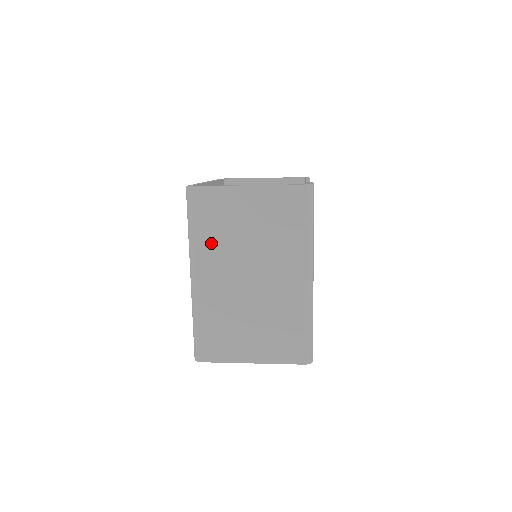
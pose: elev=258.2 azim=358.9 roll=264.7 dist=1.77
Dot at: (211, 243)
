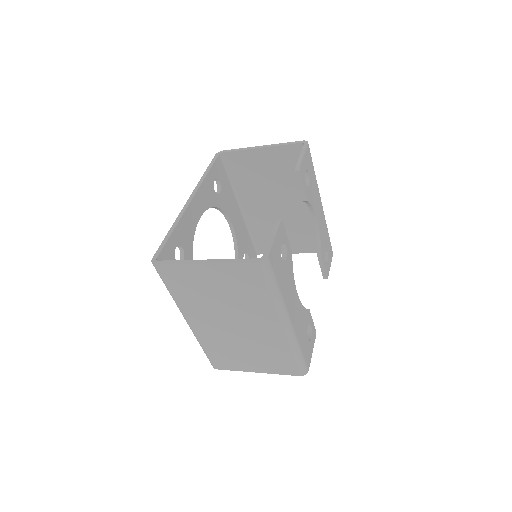
Dot at: (190, 302)
